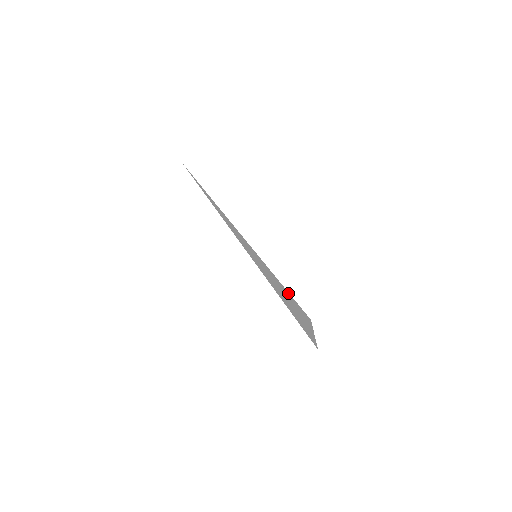
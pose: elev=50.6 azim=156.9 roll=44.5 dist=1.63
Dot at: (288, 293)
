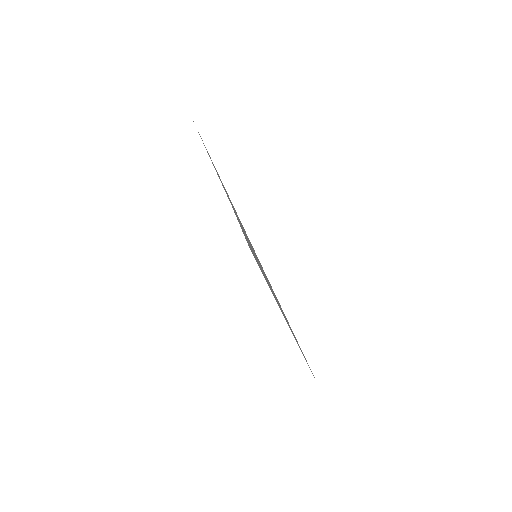
Dot at: (281, 310)
